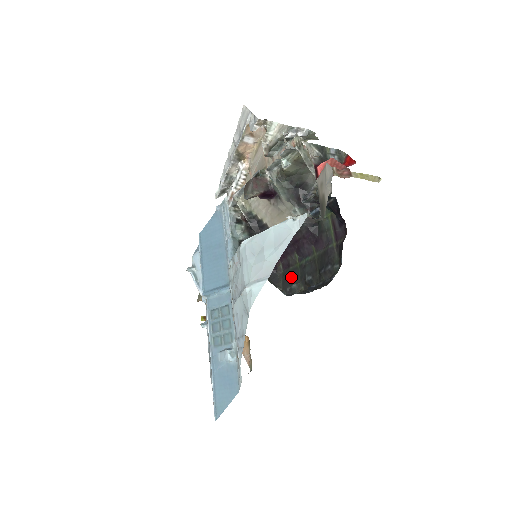
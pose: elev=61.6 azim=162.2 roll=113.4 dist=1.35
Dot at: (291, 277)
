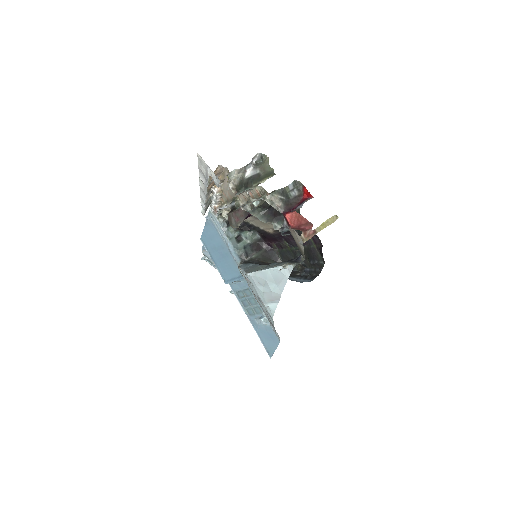
Dot at: (287, 256)
